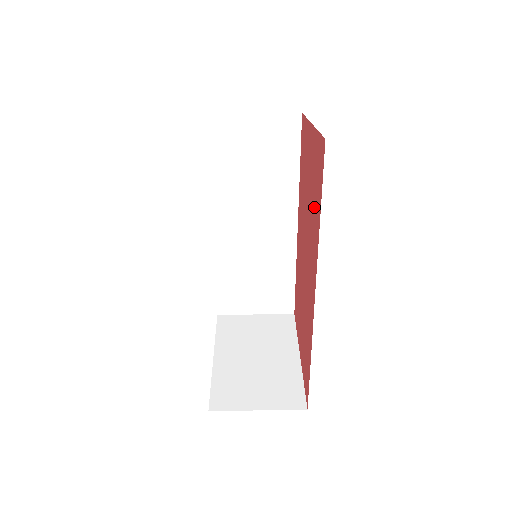
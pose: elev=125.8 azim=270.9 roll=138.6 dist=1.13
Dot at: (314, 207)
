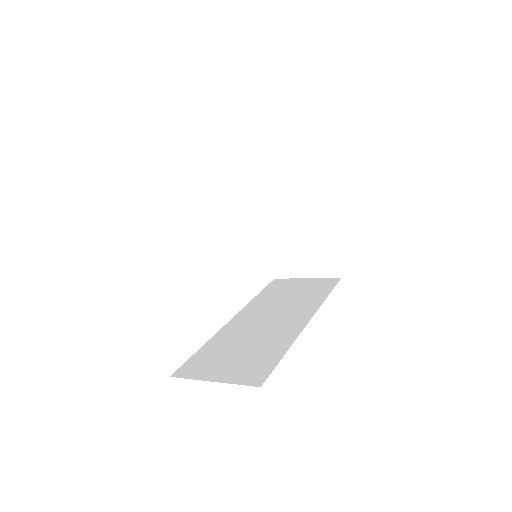
Dot at: occluded
